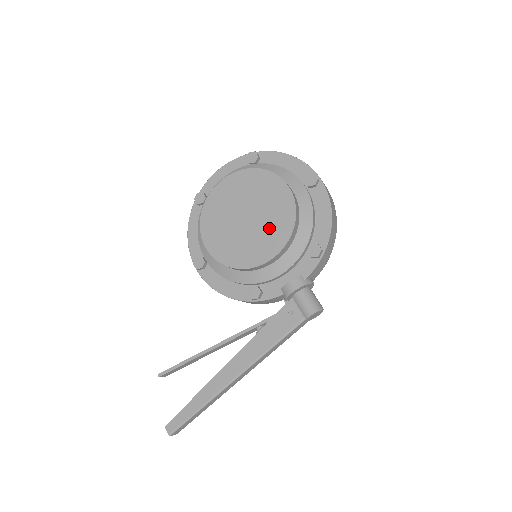
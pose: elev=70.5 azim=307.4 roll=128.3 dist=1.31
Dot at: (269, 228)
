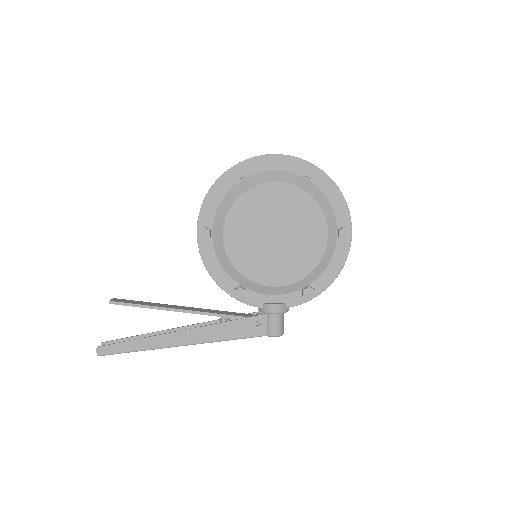
Dot at: (289, 259)
